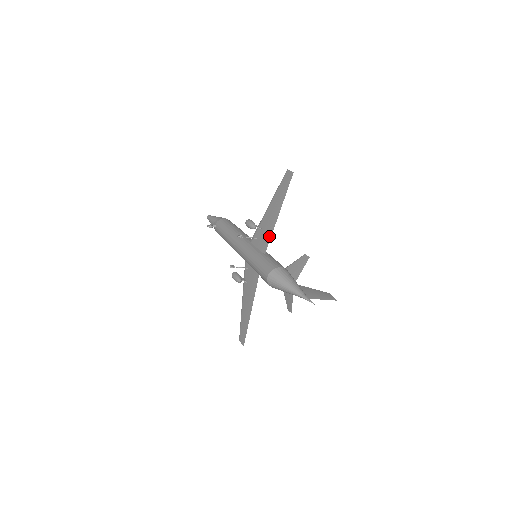
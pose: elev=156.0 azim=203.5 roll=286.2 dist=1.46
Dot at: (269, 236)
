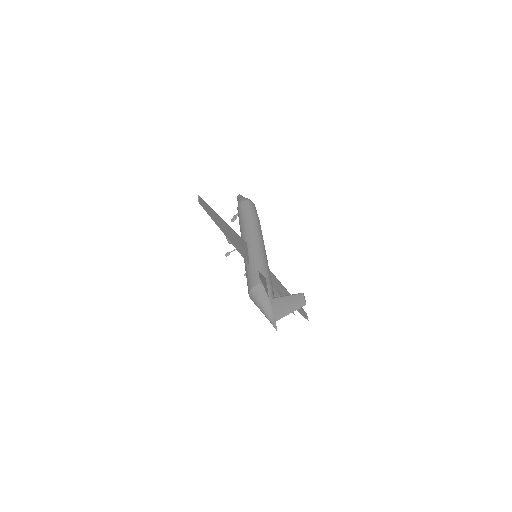
Dot at: (238, 251)
